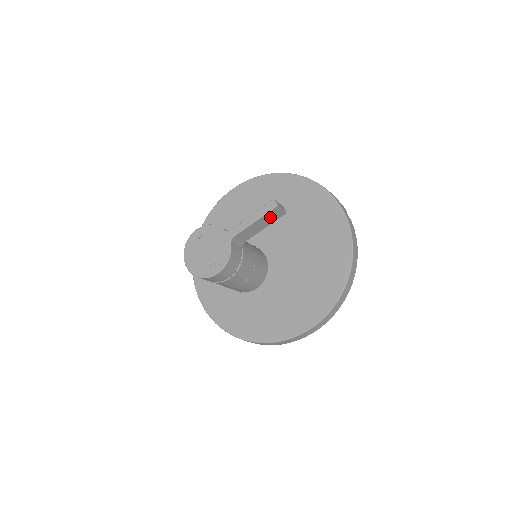
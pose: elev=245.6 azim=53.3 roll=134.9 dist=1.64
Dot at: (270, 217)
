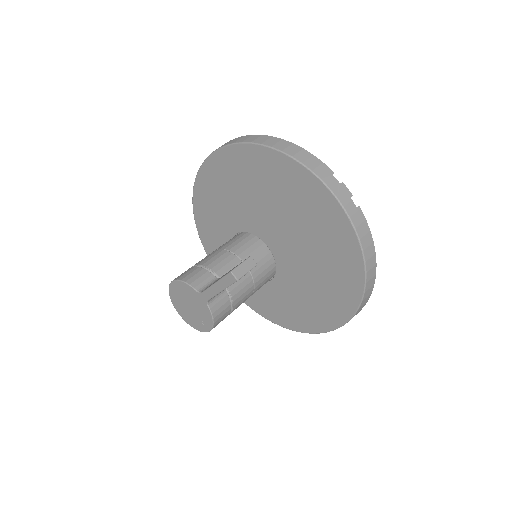
Dot at: occluded
